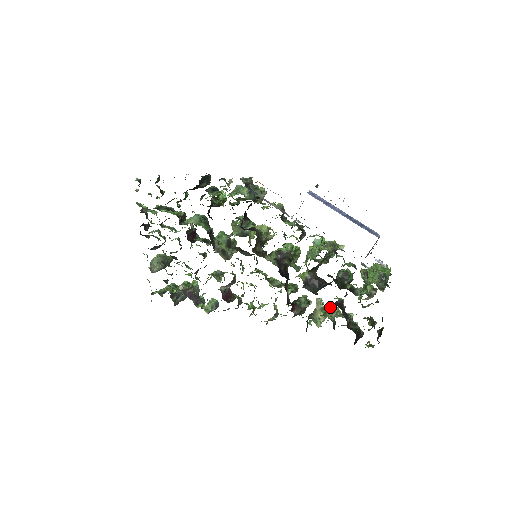
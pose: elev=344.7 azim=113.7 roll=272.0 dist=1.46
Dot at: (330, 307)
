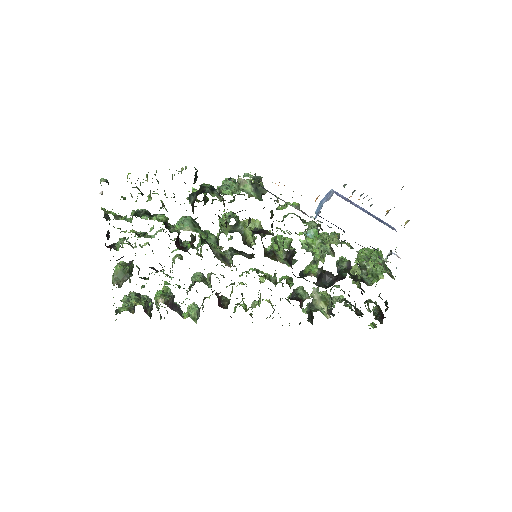
Dot at: occluded
